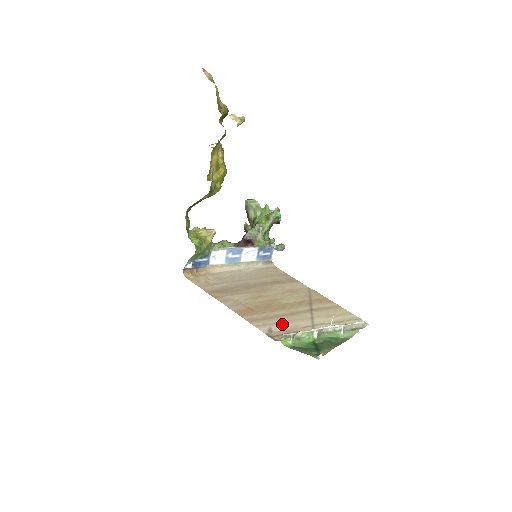
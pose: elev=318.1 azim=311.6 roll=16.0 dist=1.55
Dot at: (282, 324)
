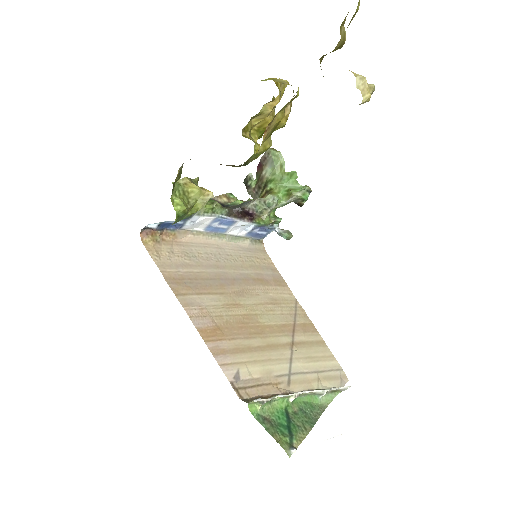
Dot at: (254, 366)
